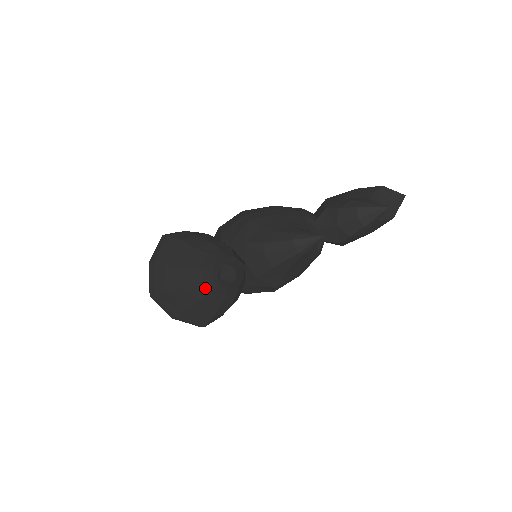
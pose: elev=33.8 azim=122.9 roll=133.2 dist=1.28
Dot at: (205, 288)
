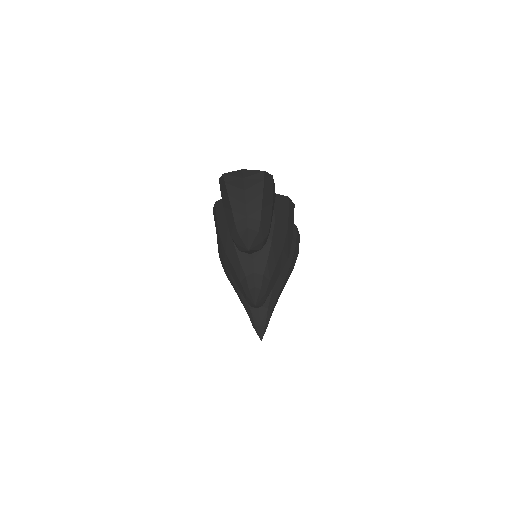
Dot at: occluded
